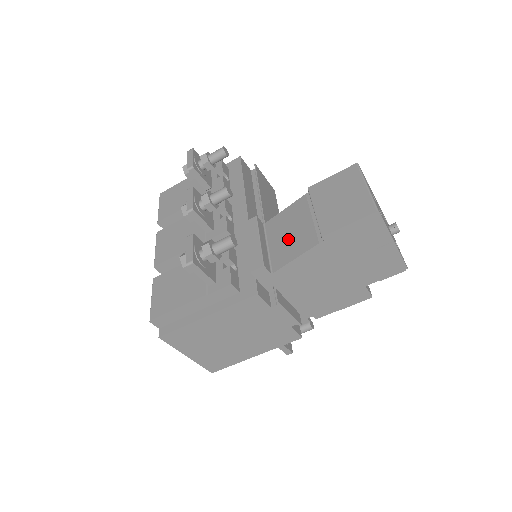
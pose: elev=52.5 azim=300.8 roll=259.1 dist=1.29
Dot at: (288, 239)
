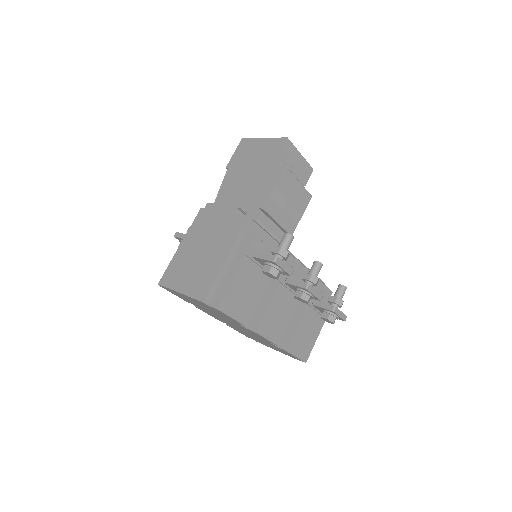
Dot at: occluded
